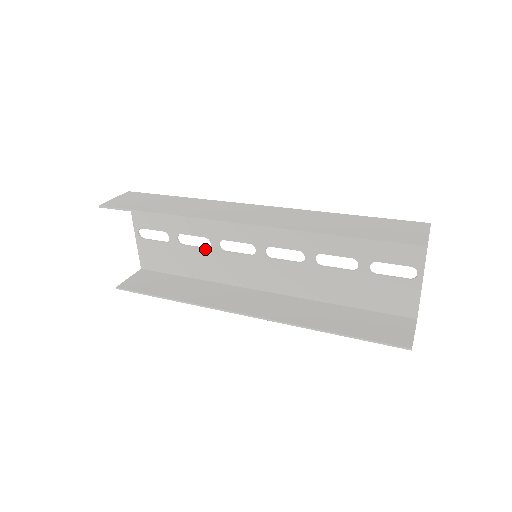
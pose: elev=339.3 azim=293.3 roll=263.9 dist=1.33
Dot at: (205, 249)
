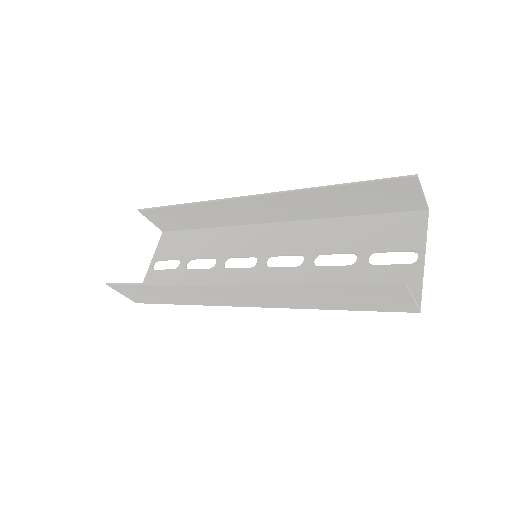
Dot at: (208, 269)
